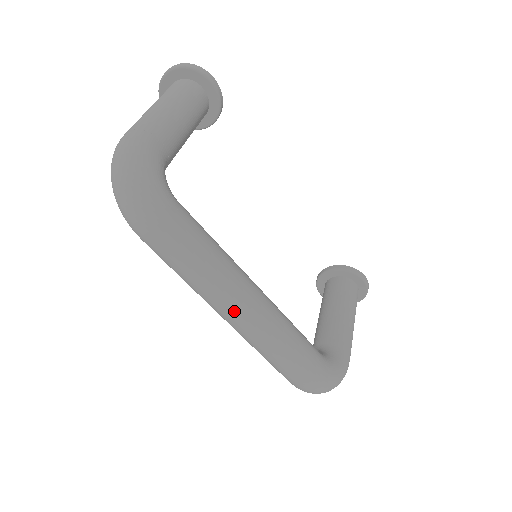
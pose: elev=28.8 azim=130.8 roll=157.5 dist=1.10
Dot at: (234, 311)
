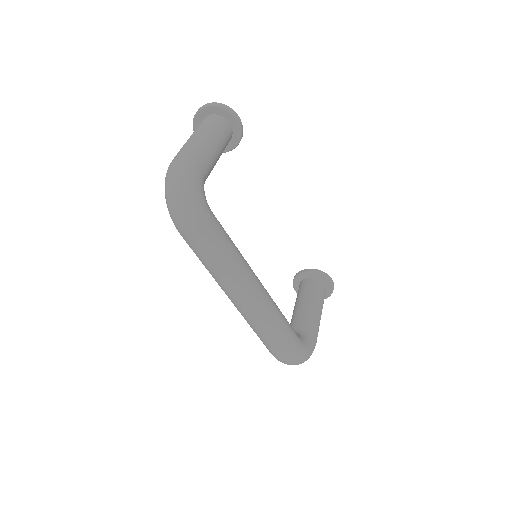
Dot at: (242, 296)
